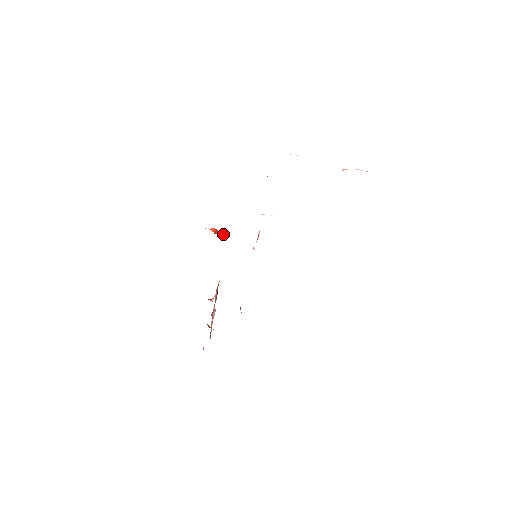
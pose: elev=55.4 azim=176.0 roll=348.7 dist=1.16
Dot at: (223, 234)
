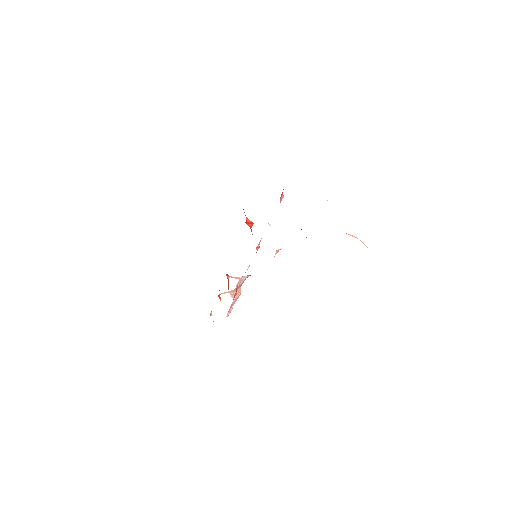
Dot at: (250, 227)
